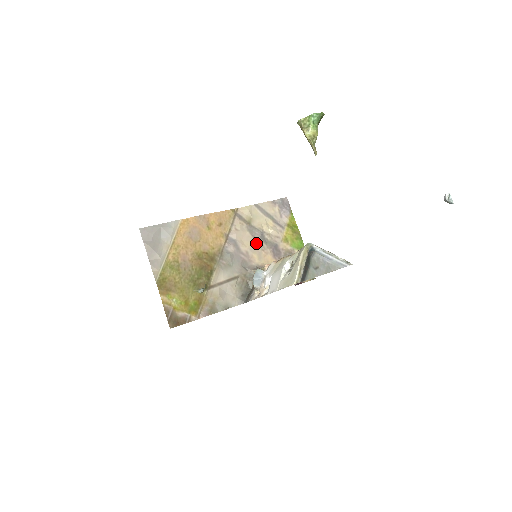
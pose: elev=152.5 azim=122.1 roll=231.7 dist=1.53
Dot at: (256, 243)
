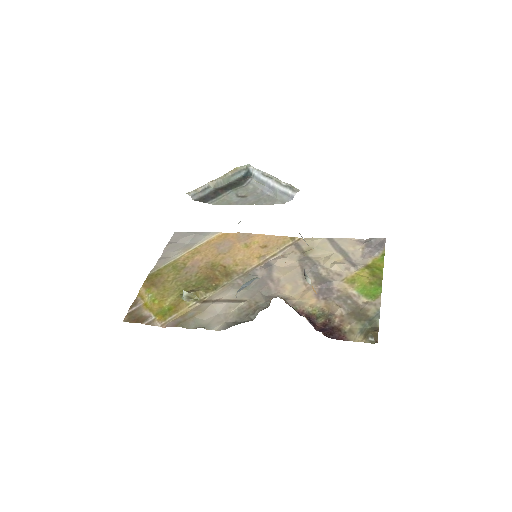
Dot at: (300, 275)
